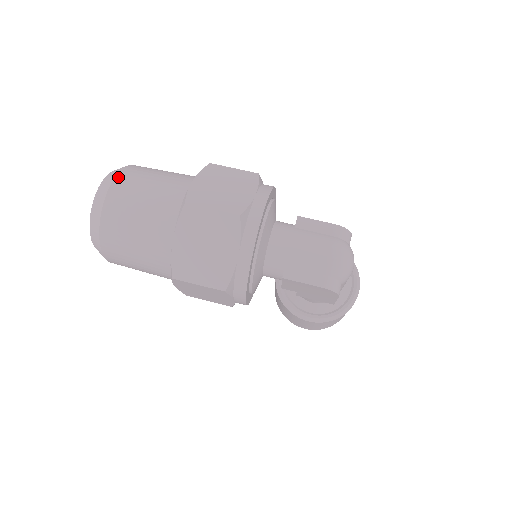
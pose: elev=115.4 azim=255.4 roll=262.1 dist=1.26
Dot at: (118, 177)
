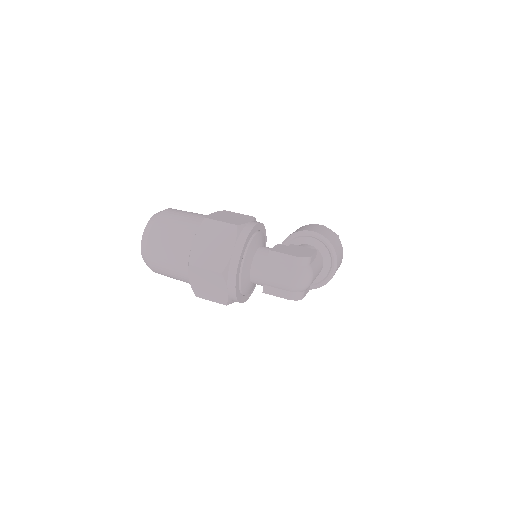
Dot at: (150, 236)
